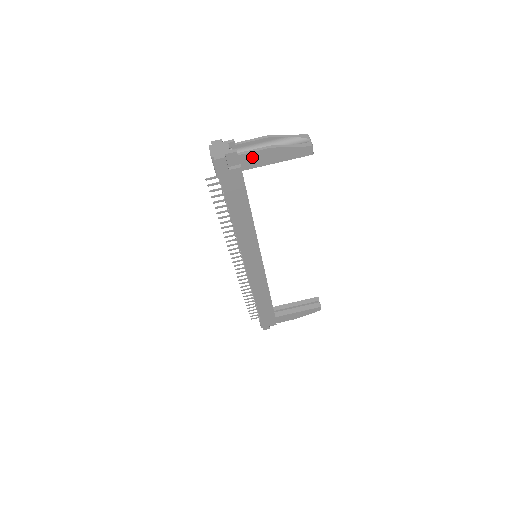
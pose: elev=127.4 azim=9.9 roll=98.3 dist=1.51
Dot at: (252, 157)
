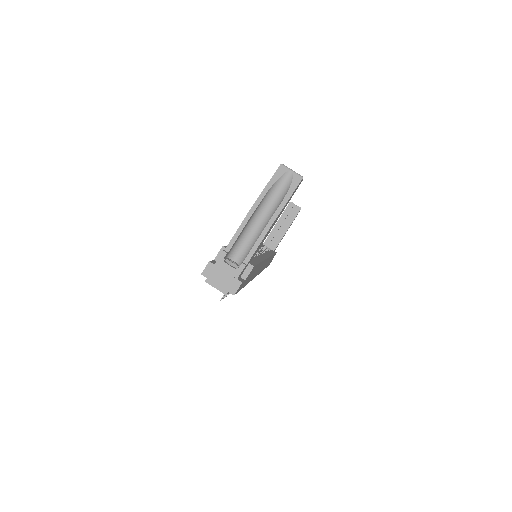
Dot at: (257, 249)
